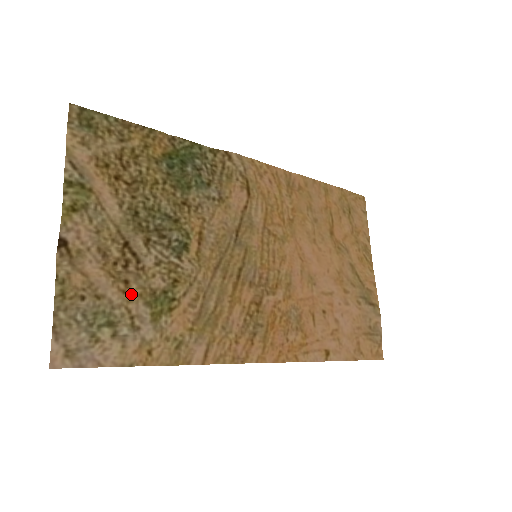
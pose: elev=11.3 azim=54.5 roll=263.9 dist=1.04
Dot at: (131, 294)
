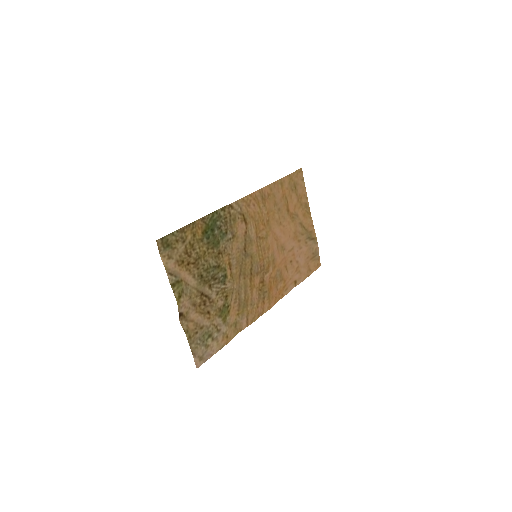
Dot at: (212, 317)
